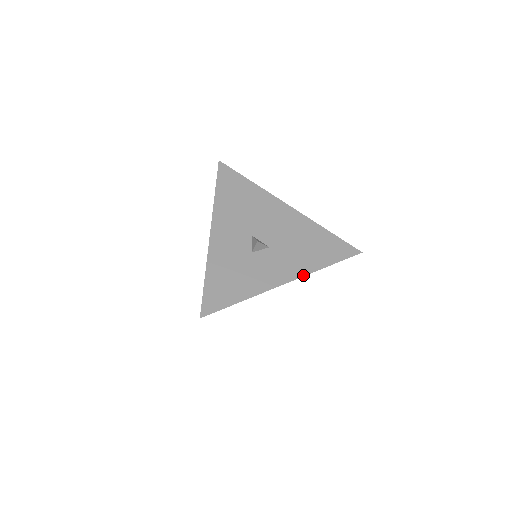
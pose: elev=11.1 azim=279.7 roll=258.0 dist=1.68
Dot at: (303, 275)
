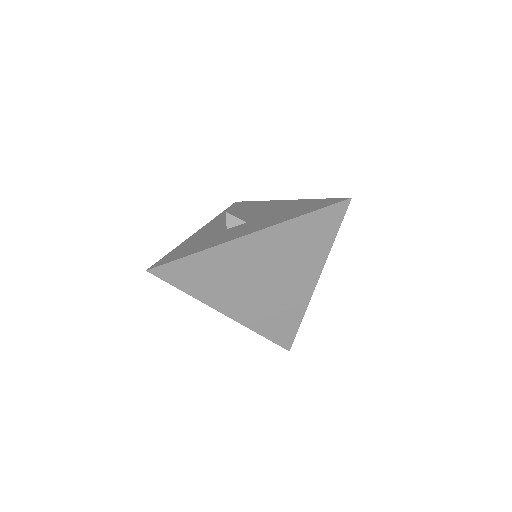
Dot at: (270, 226)
